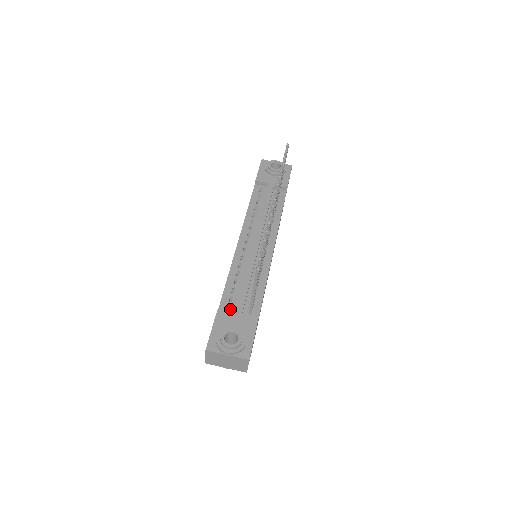
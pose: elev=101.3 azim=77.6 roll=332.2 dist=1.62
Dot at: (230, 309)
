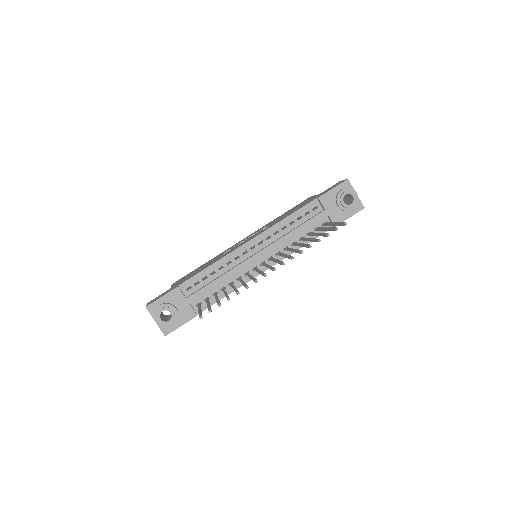
Dot at: (189, 290)
